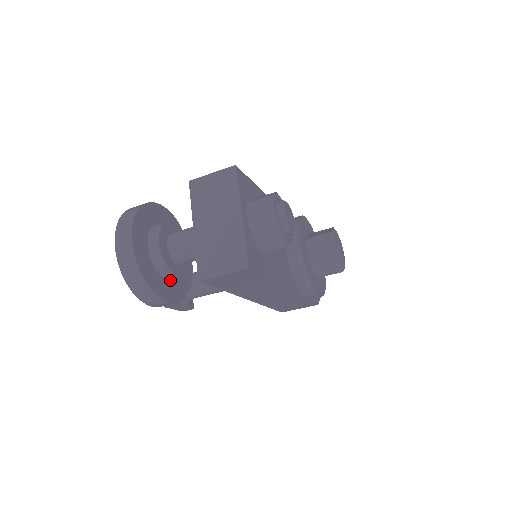
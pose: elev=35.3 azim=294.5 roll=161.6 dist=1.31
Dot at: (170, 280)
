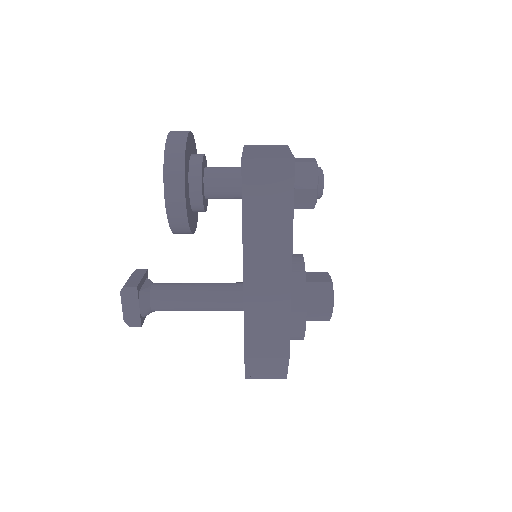
Dot at: (189, 194)
